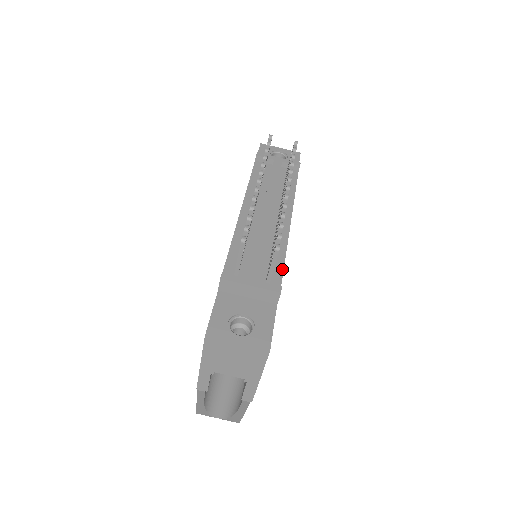
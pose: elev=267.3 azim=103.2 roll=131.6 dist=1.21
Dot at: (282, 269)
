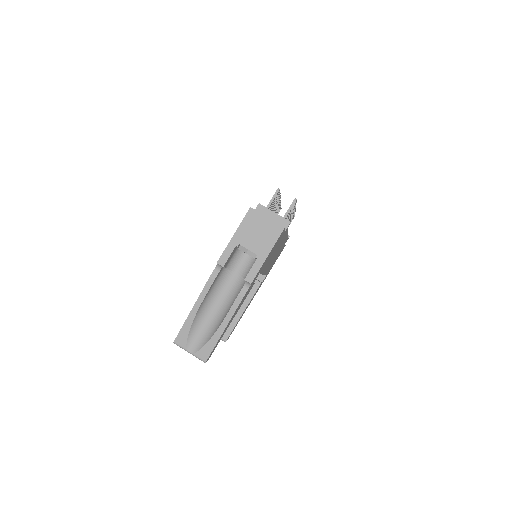
Dot at: occluded
